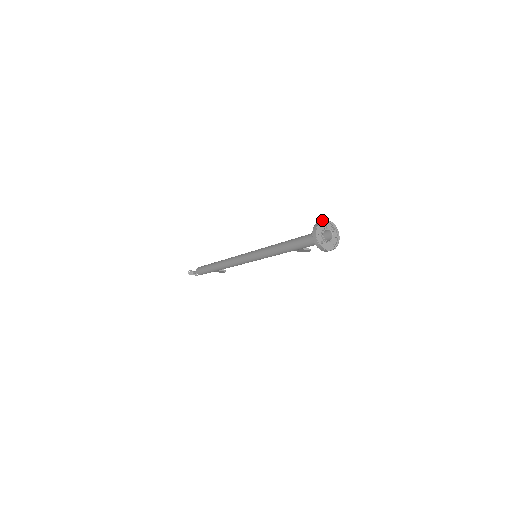
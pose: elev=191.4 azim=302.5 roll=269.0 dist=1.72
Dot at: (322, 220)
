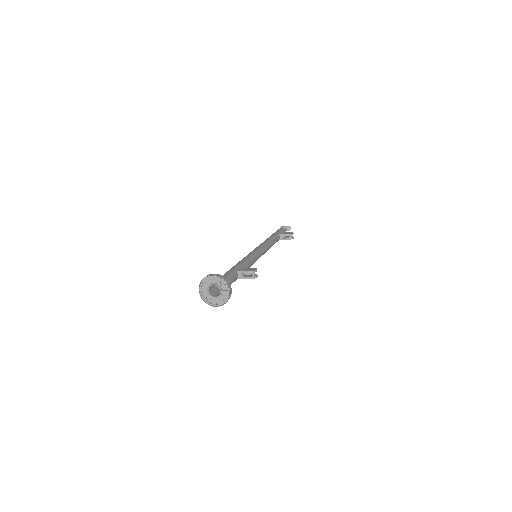
Dot at: (206, 276)
